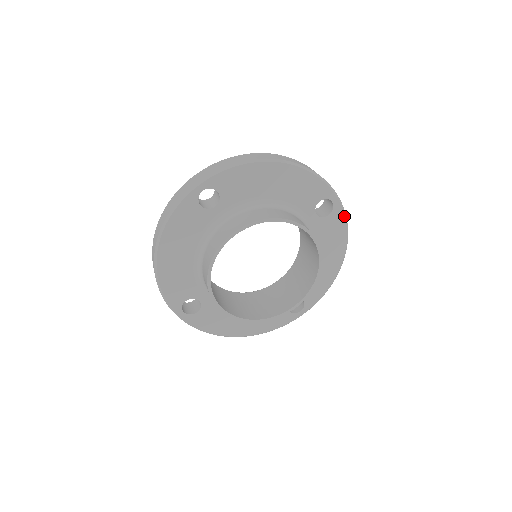
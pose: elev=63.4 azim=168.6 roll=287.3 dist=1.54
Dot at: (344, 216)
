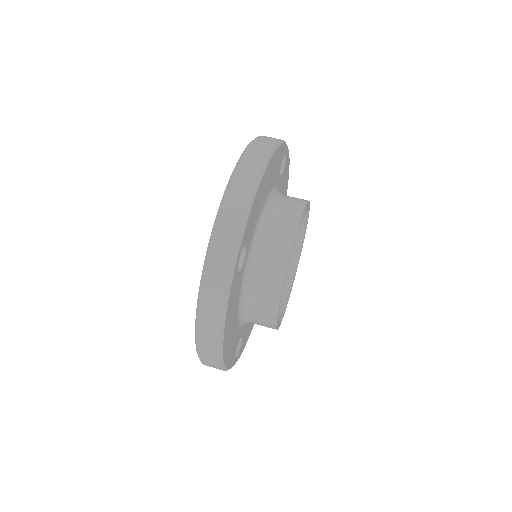
Dot at: occluded
